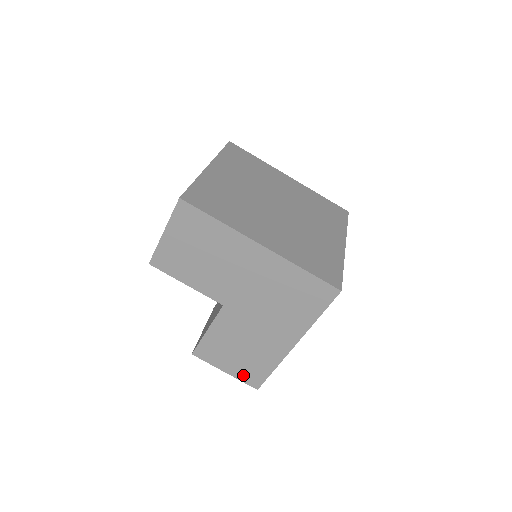
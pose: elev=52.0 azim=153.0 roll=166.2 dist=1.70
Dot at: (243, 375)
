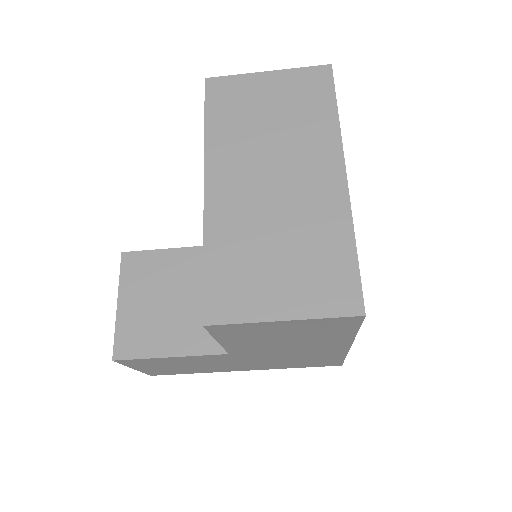
Dot at: (153, 371)
